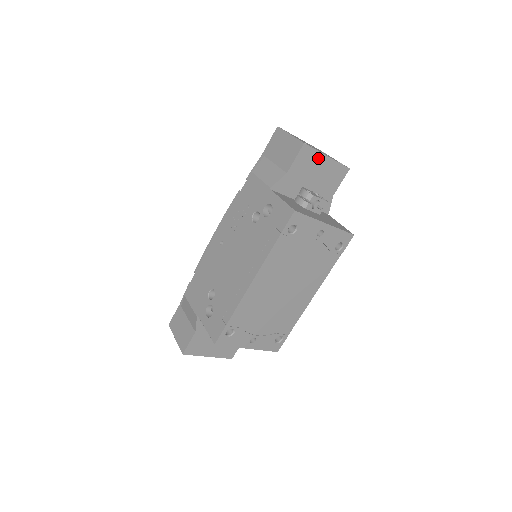
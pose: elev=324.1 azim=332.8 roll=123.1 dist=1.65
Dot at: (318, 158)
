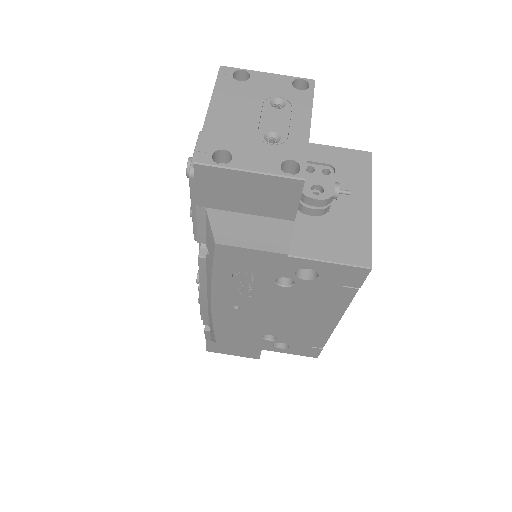
Dot at: occluded
